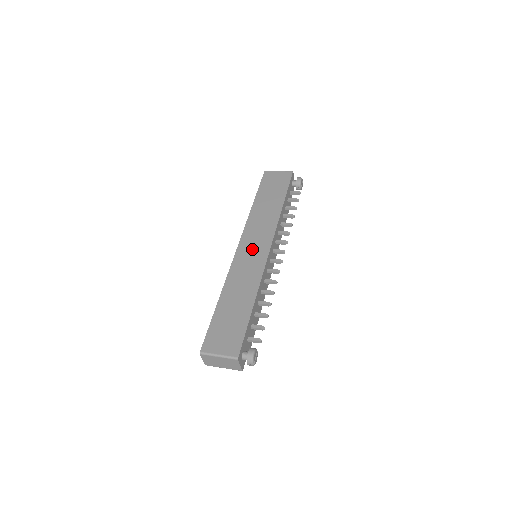
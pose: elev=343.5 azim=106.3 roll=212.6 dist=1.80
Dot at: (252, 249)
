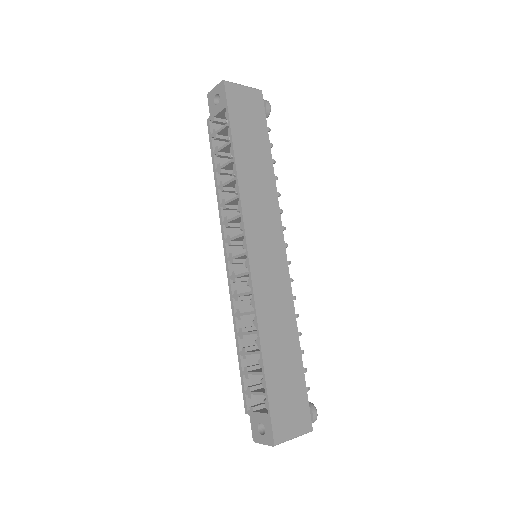
Dot at: (267, 256)
